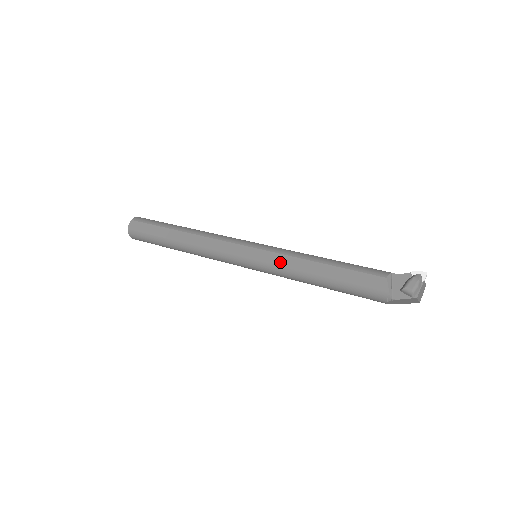
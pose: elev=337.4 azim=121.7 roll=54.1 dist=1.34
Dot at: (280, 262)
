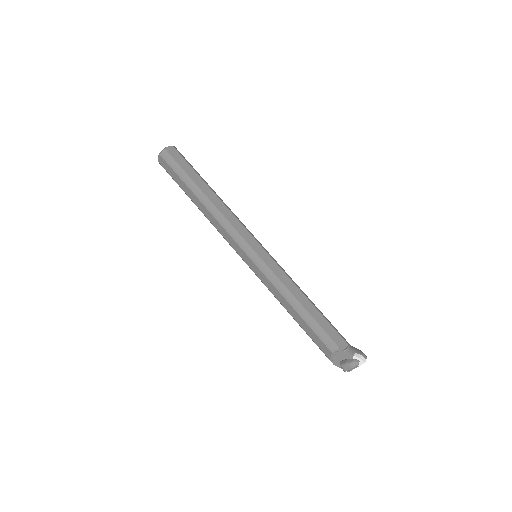
Dot at: (267, 285)
